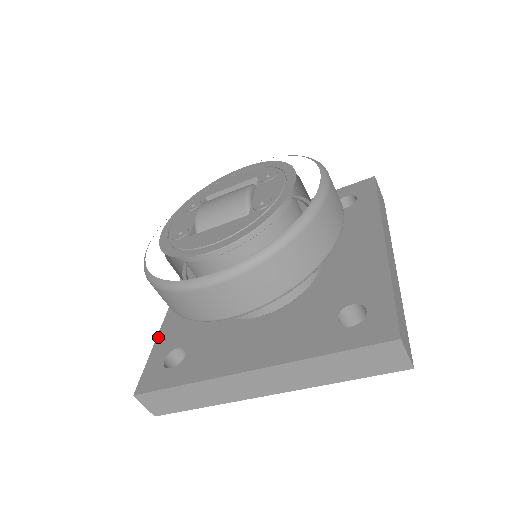
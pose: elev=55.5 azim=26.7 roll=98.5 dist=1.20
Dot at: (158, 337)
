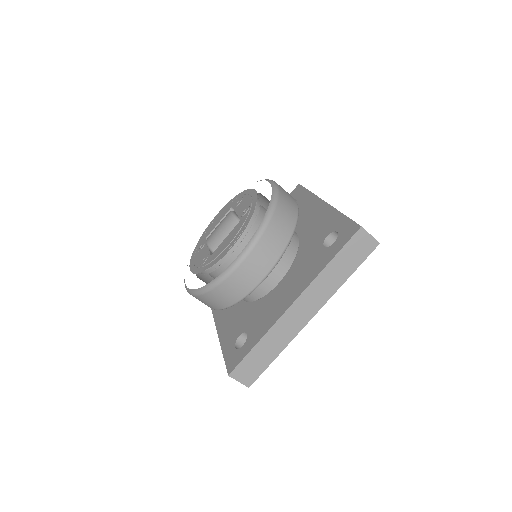
Dot at: (221, 344)
